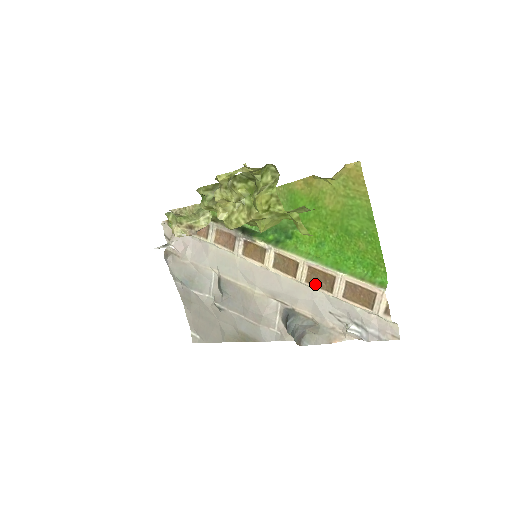
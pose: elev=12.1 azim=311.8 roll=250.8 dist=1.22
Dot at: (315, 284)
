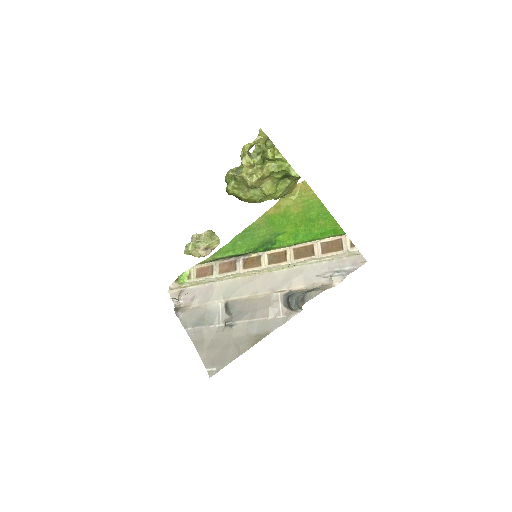
Dot at: (301, 257)
